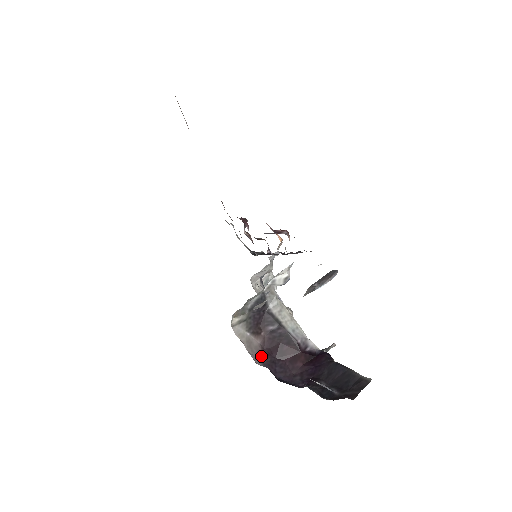
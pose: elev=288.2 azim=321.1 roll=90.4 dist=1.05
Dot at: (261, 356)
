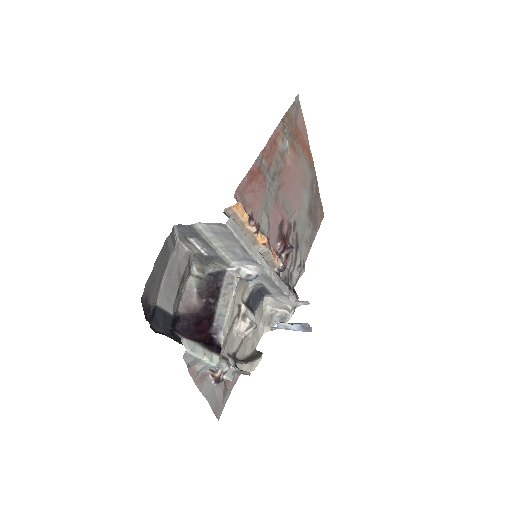
Dot at: (187, 311)
